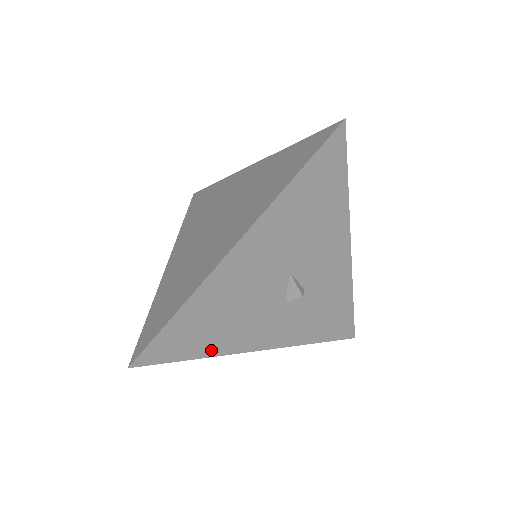
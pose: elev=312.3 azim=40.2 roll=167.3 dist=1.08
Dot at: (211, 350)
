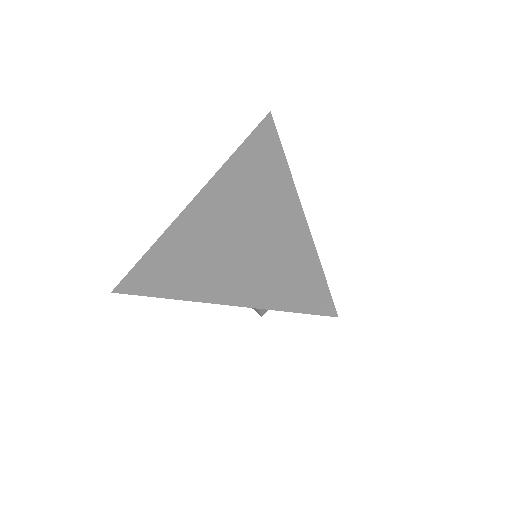
Dot at: occluded
